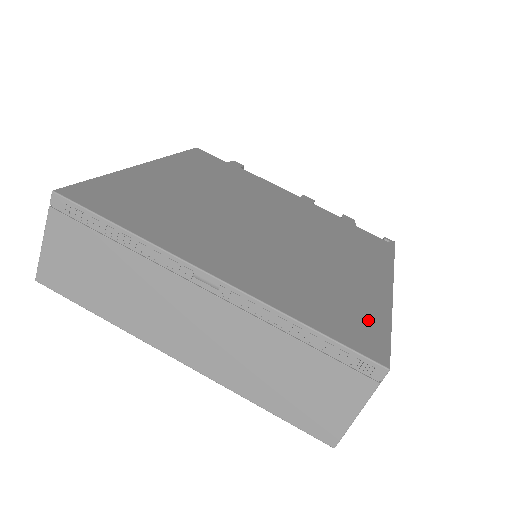
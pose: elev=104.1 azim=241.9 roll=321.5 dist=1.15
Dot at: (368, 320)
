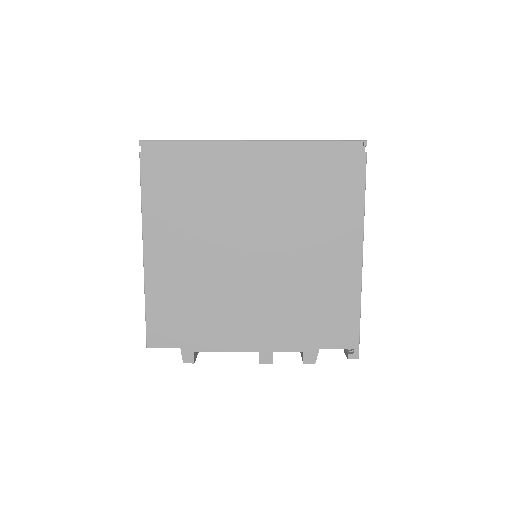
Dot at: occluded
